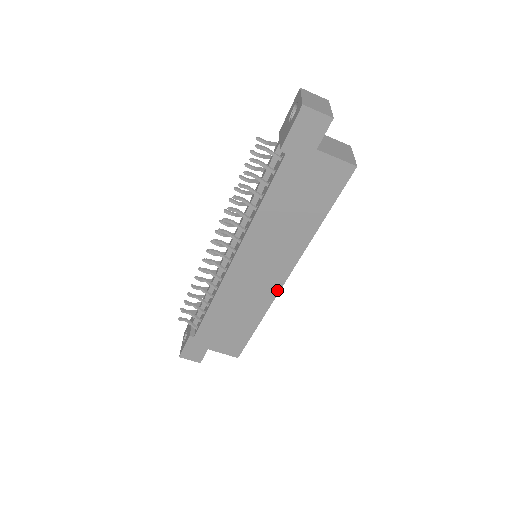
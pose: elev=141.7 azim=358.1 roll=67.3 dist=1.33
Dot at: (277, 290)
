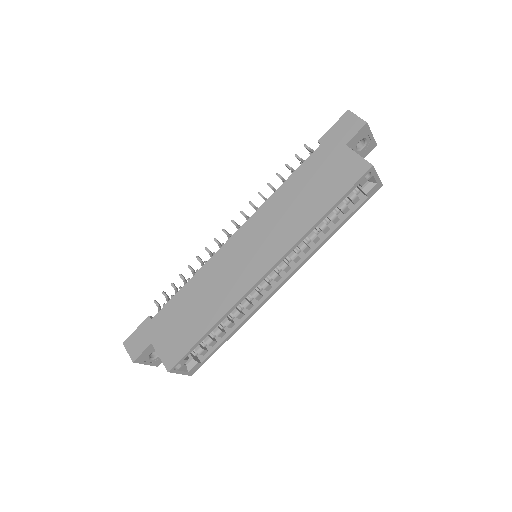
Dot at: (252, 284)
